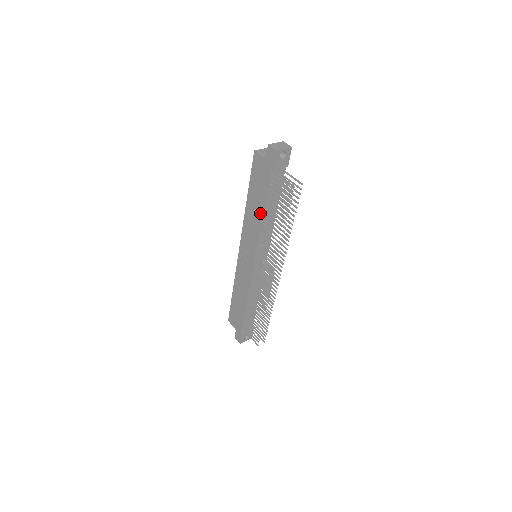
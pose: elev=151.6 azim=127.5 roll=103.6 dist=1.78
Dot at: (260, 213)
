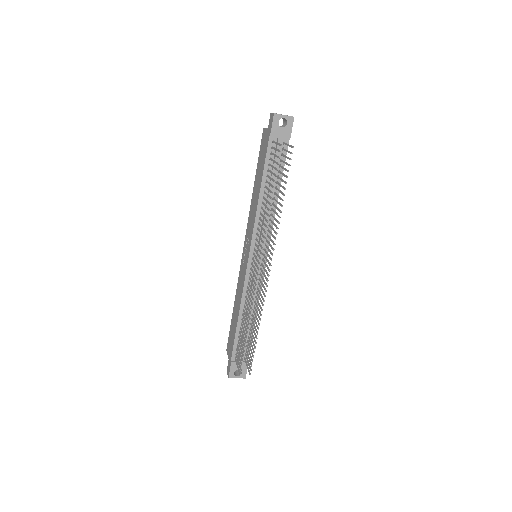
Dot at: (258, 193)
